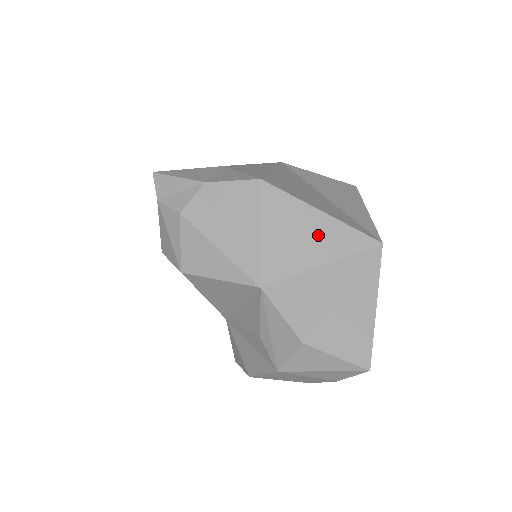
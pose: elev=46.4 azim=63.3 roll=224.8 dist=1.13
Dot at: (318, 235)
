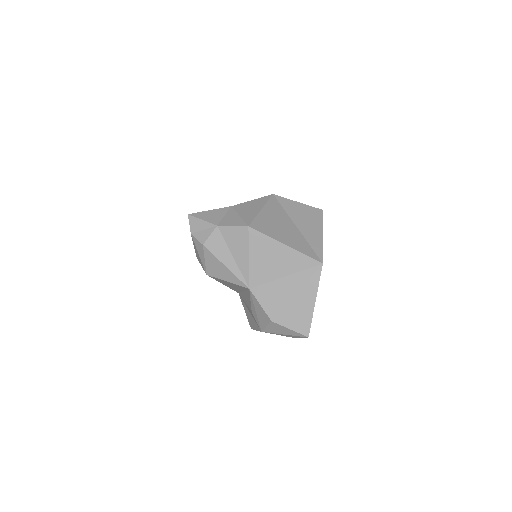
Dot at: (283, 259)
